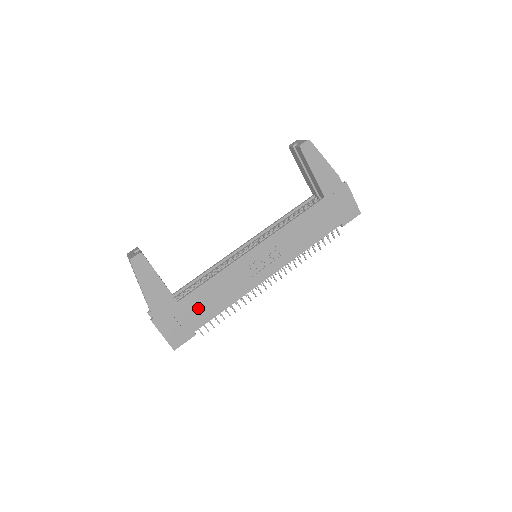
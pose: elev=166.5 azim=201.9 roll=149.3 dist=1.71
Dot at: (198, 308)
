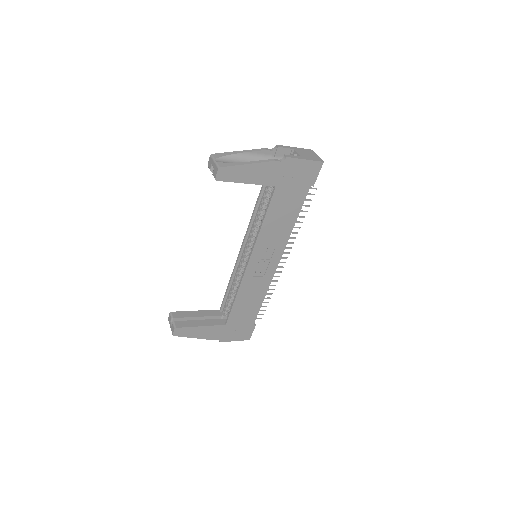
Dot at: (243, 316)
